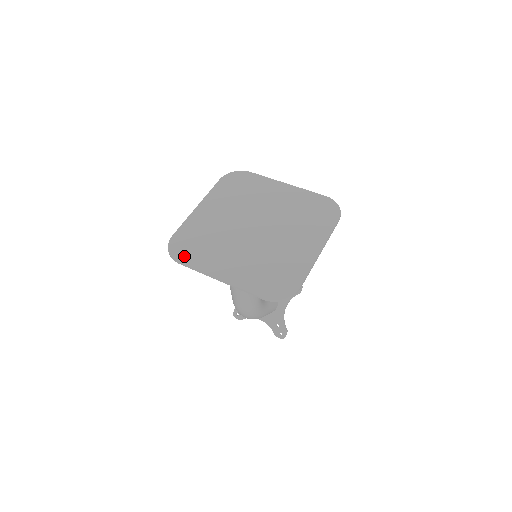
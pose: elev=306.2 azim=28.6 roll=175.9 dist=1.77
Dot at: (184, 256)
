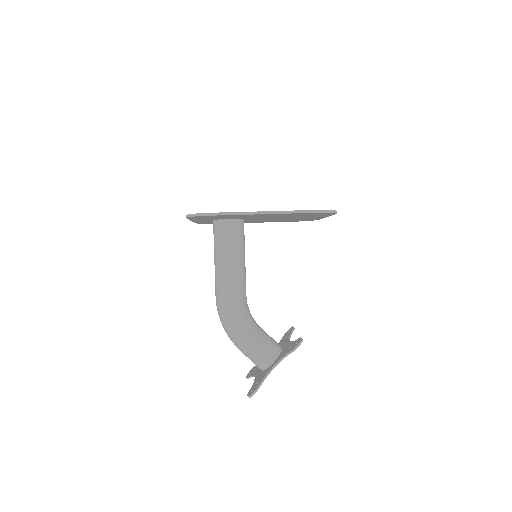
Dot at: occluded
